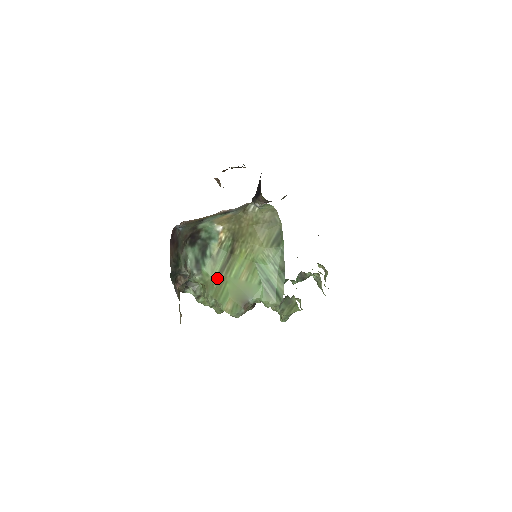
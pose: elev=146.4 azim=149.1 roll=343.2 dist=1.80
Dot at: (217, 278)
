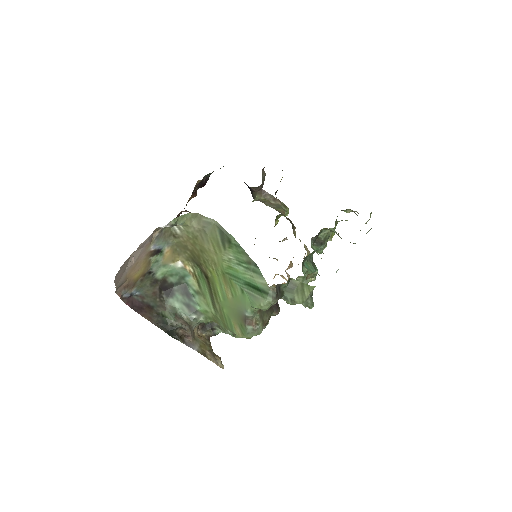
Dot at: (214, 309)
